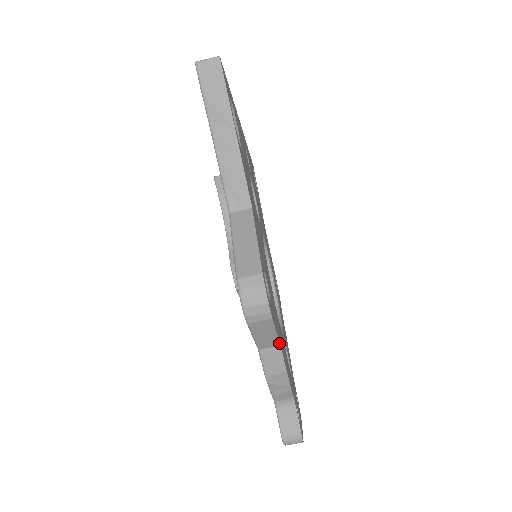
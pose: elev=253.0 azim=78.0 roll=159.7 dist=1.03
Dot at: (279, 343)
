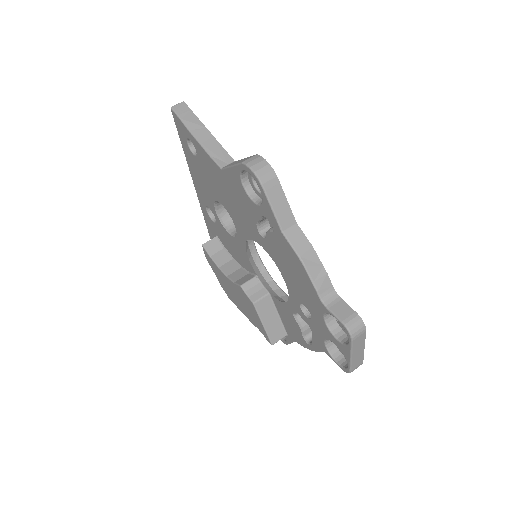
Dot at: (294, 219)
